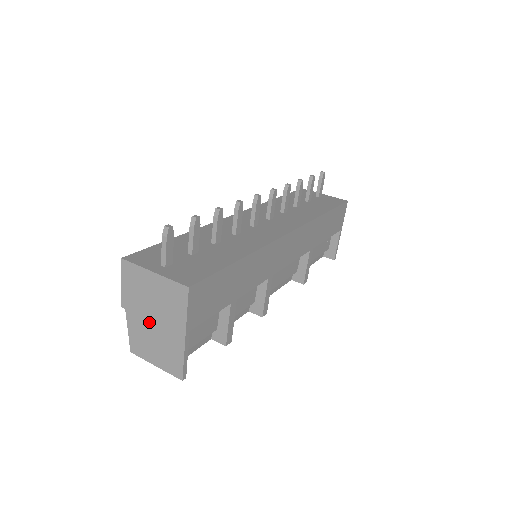
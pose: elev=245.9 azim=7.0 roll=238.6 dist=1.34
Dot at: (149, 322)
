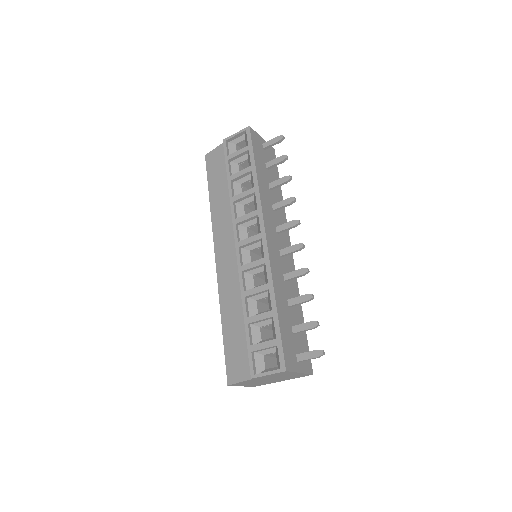
Dot at: (265, 380)
